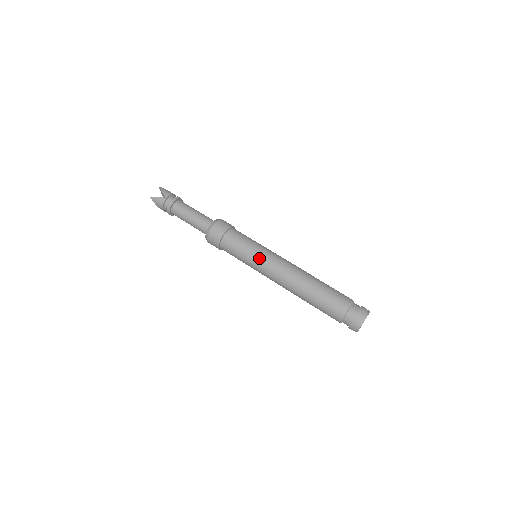
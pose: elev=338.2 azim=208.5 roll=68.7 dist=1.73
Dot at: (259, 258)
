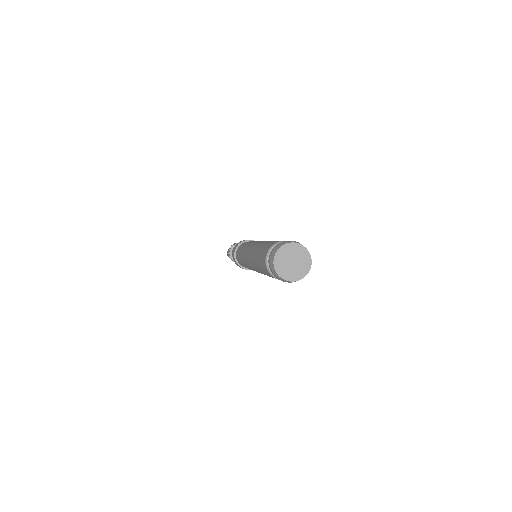
Dot at: (244, 249)
